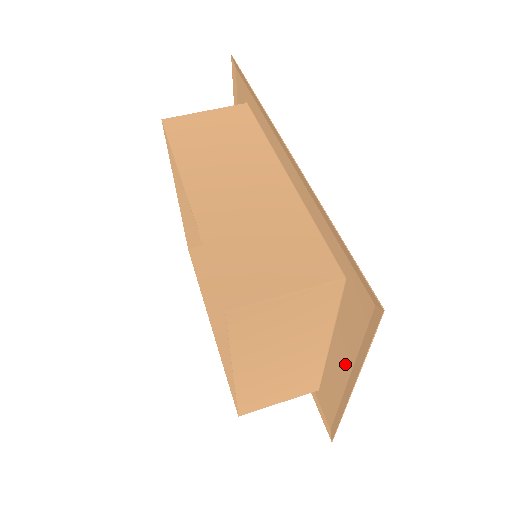
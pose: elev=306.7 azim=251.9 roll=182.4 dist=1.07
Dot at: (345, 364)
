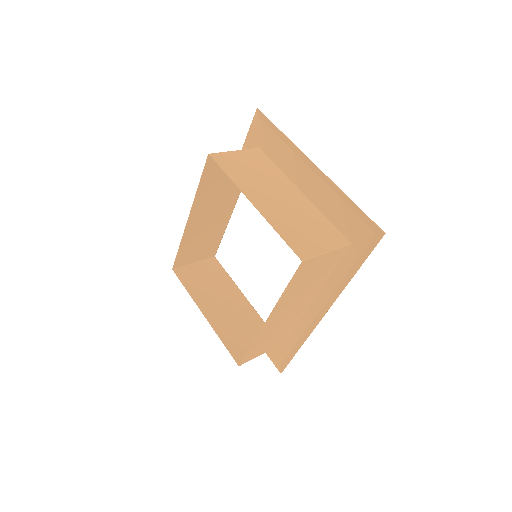
Dot at: (301, 168)
